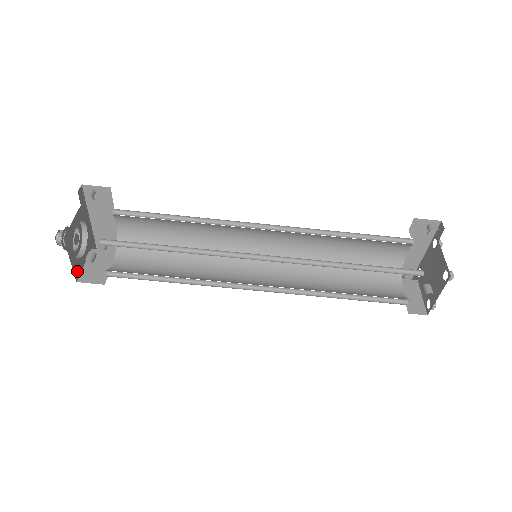
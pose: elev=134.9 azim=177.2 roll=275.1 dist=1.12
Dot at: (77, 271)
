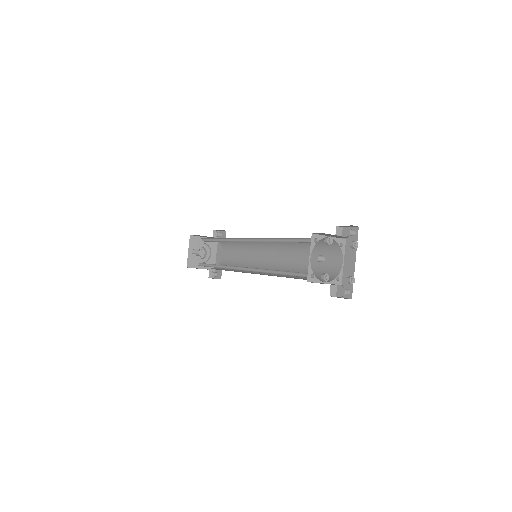
Dot at: (191, 263)
